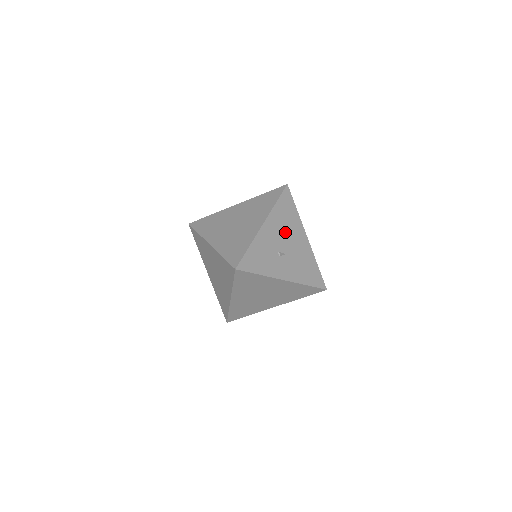
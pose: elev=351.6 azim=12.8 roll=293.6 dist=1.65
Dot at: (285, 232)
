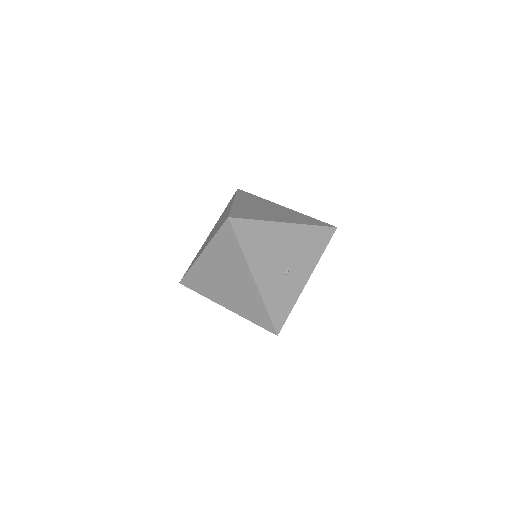
Dot at: (271, 253)
